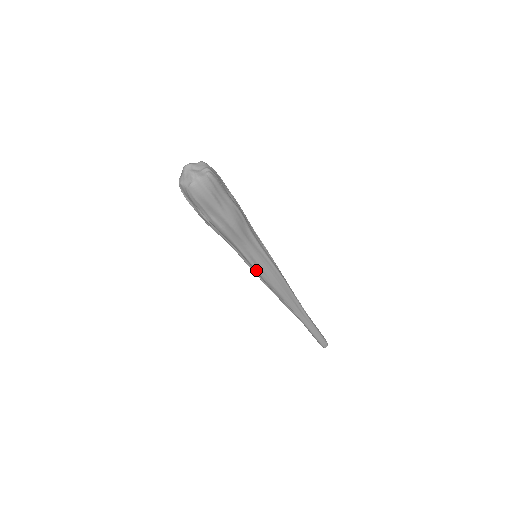
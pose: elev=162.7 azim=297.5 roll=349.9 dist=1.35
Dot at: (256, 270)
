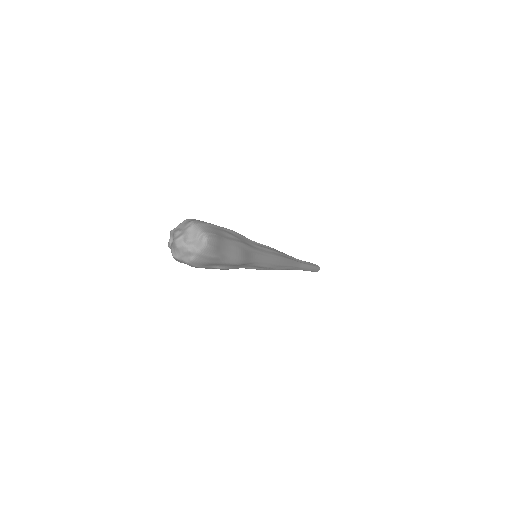
Dot at: occluded
